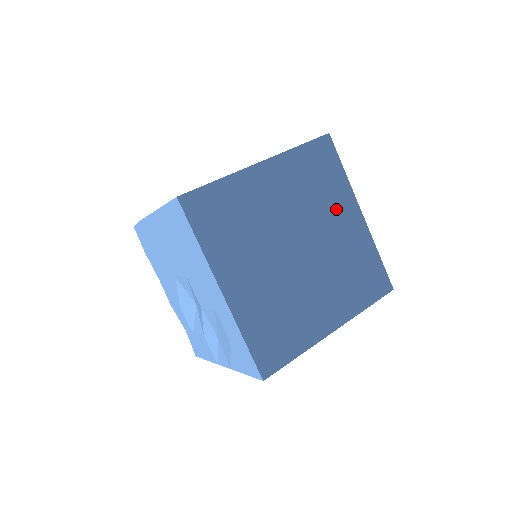
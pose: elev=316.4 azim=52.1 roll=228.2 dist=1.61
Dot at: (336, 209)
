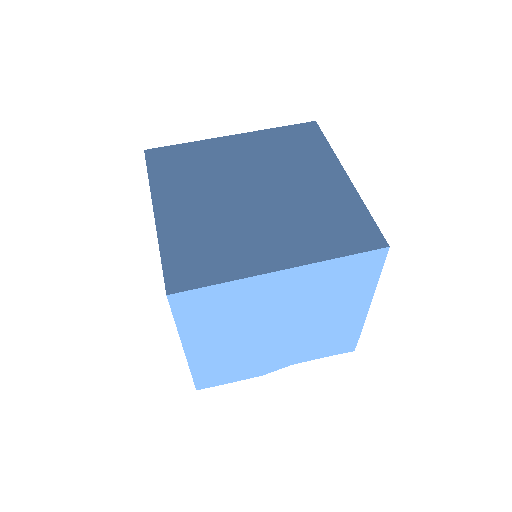
Dot at: (311, 170)
